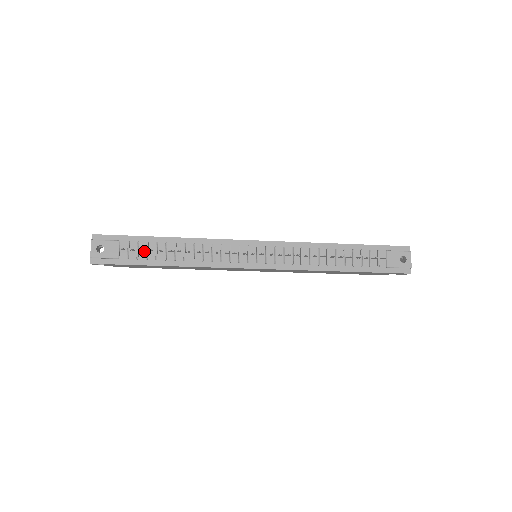
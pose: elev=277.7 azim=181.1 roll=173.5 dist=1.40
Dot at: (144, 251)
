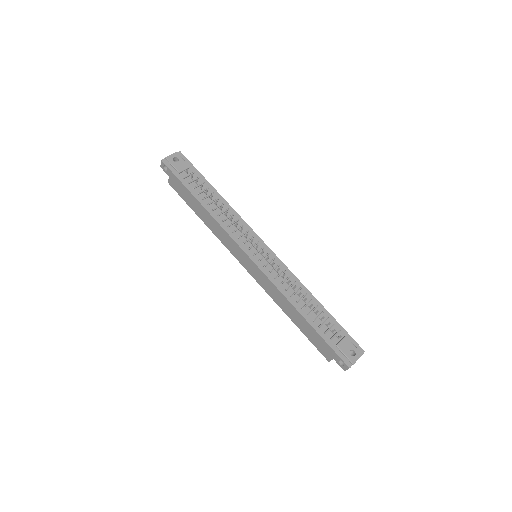
Dot at: (197, 184)
